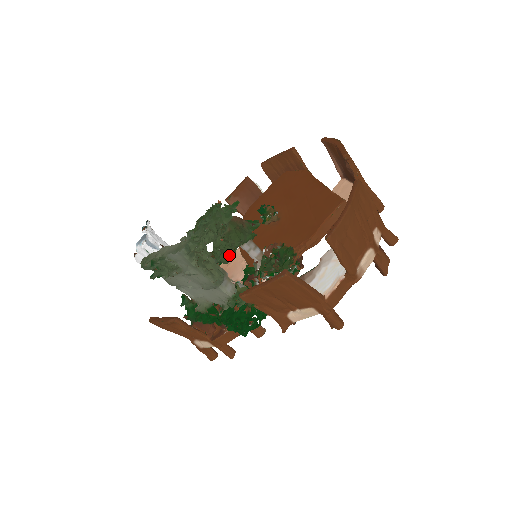
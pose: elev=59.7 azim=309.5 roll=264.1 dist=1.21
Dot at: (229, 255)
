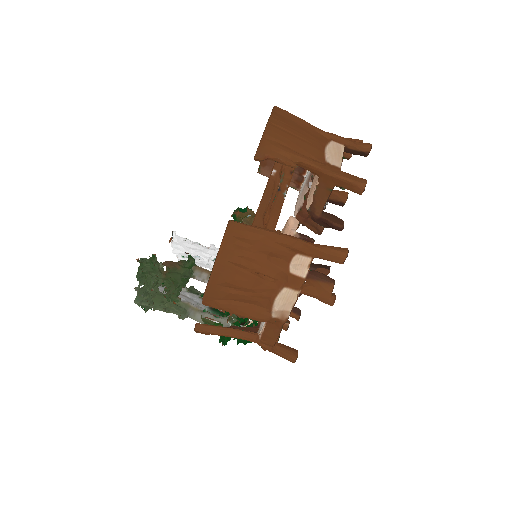
Dot at: occluded
